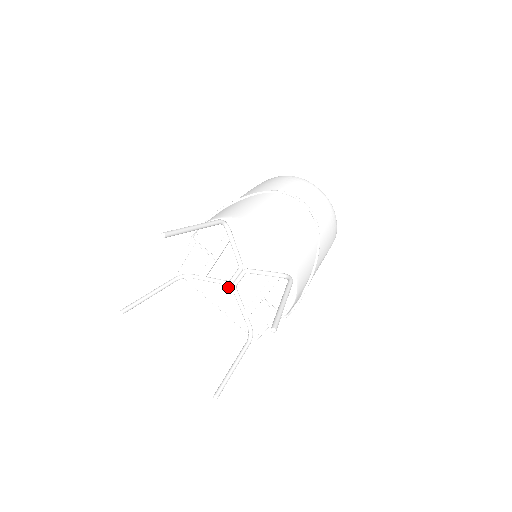
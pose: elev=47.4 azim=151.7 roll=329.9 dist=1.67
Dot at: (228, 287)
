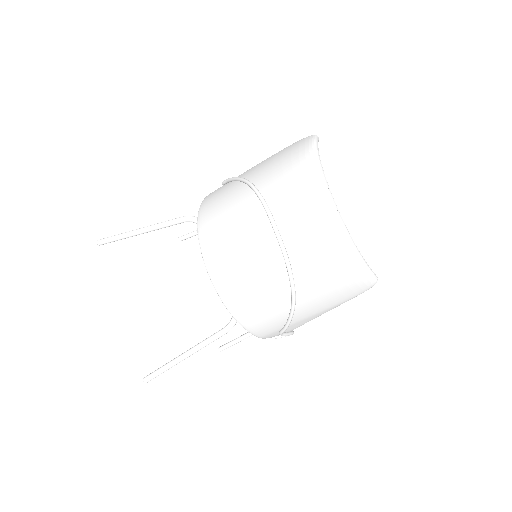
Dot at: occluded
